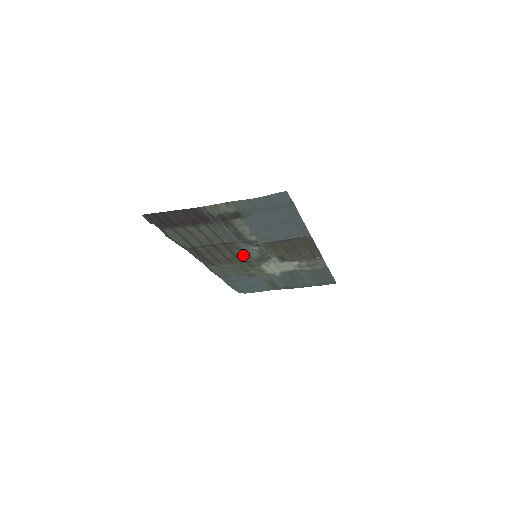
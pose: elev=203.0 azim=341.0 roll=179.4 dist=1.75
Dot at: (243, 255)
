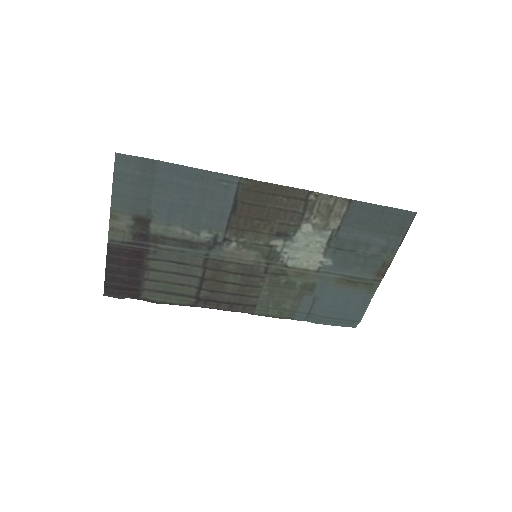
Dot at: (244, 266)
